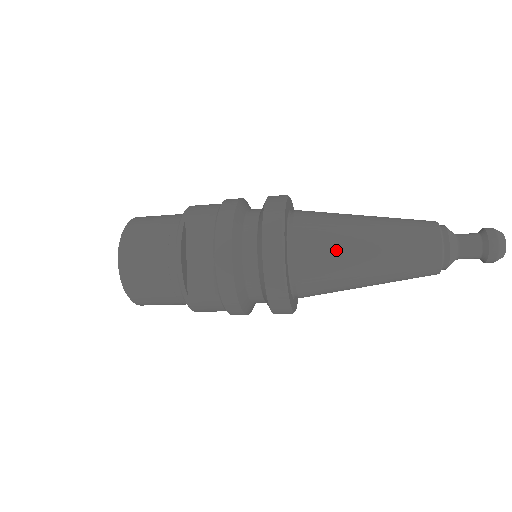
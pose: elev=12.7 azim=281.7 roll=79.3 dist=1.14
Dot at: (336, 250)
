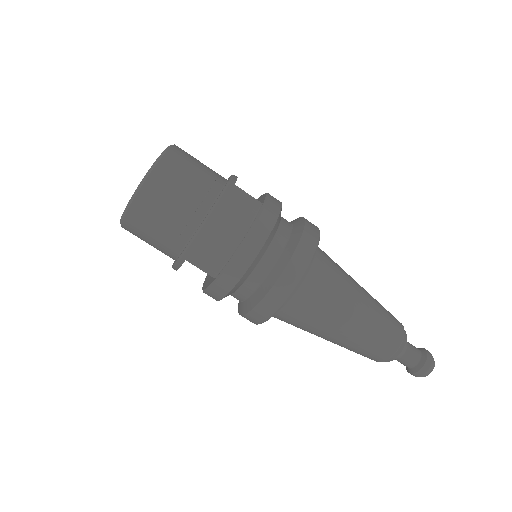
Dot at: occluded
